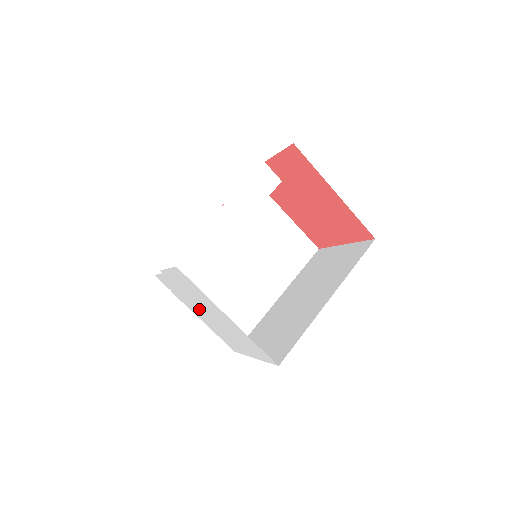
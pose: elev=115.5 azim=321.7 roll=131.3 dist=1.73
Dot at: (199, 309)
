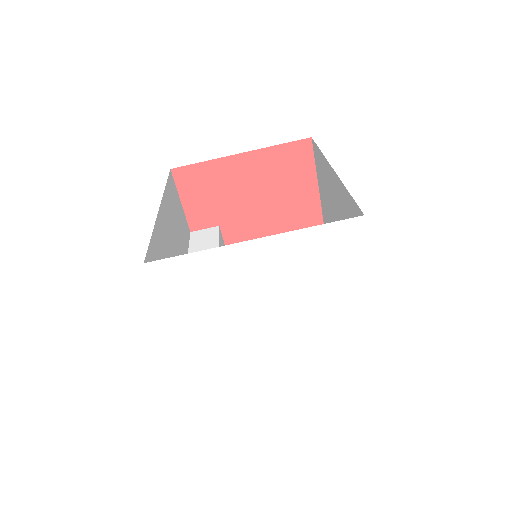
Dot at: (262, 335)
